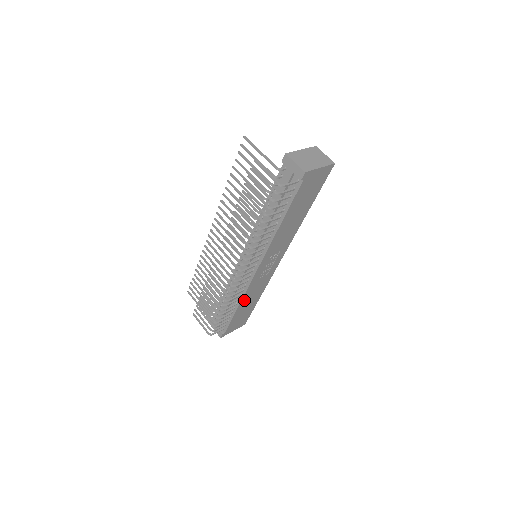
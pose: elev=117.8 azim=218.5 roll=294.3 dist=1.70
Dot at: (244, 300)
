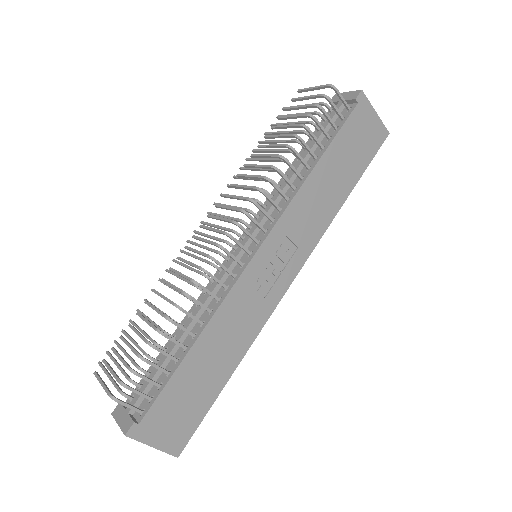
Dot at: (211, 332)
